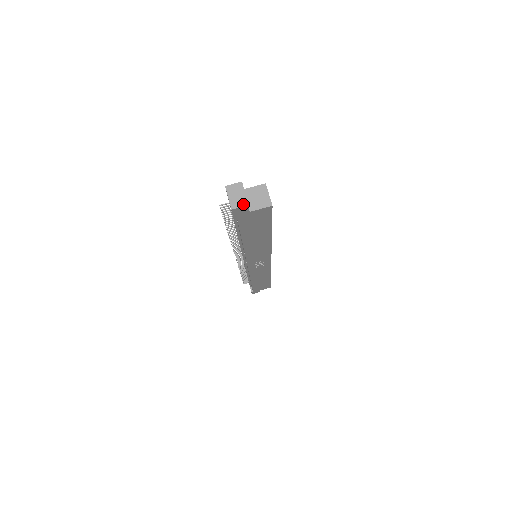
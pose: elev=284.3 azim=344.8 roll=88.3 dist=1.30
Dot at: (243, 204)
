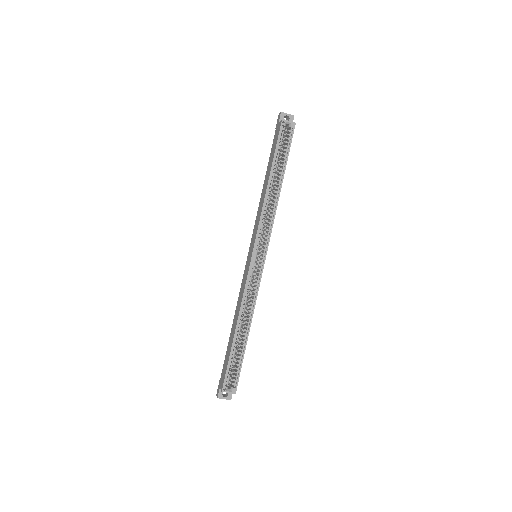
Dot at: (229, 399)
